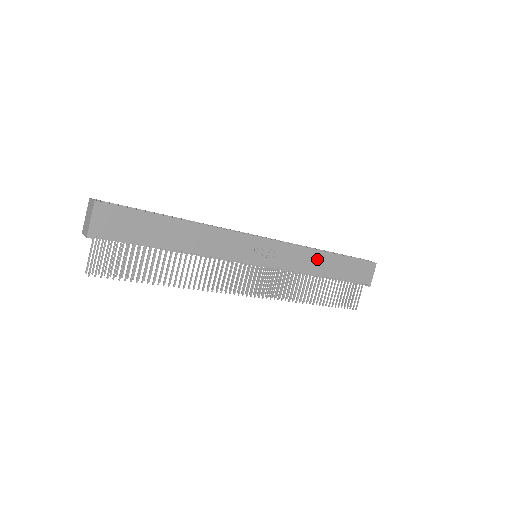
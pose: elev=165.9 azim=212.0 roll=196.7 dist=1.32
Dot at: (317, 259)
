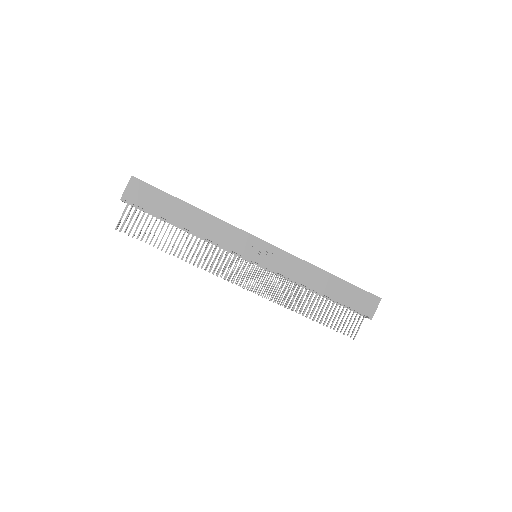
Dot at: (314, 274)
